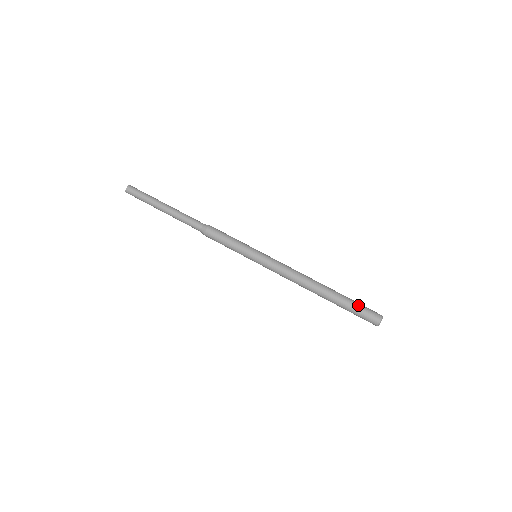
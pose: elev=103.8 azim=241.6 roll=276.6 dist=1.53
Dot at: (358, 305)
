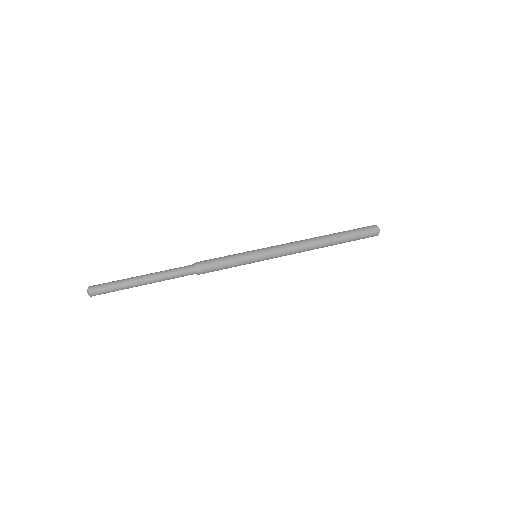
Dot at: (354, 229)
